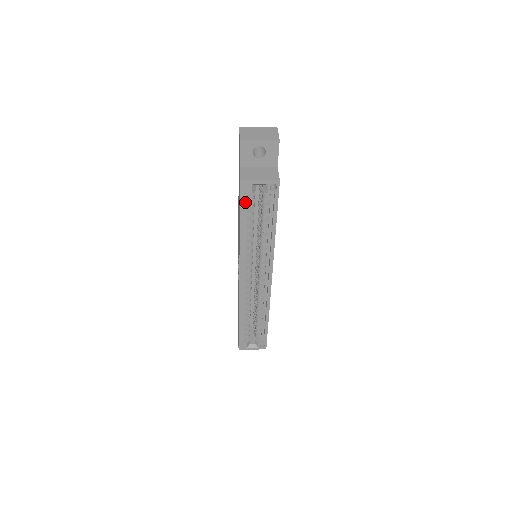
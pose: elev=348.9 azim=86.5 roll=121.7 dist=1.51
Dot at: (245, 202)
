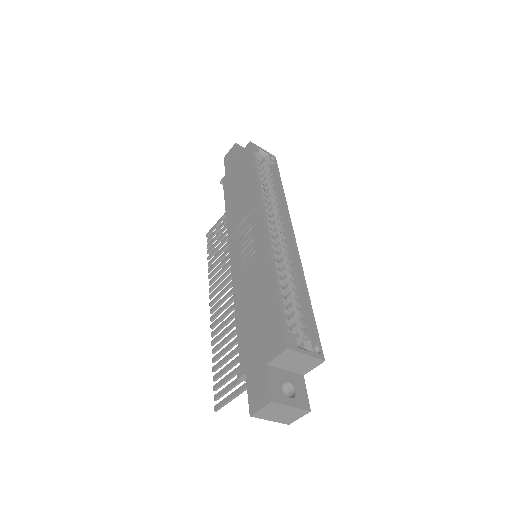
Dot at: occluded
